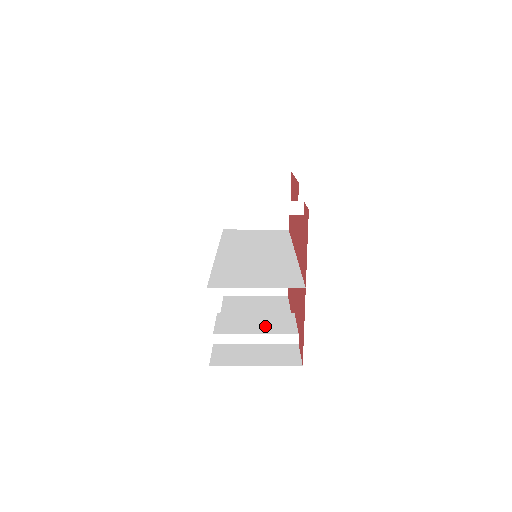
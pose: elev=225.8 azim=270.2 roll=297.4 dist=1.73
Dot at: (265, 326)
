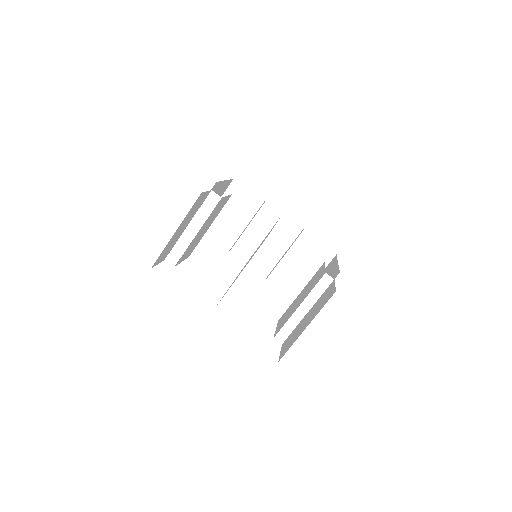
Dot at: (305, 294)
